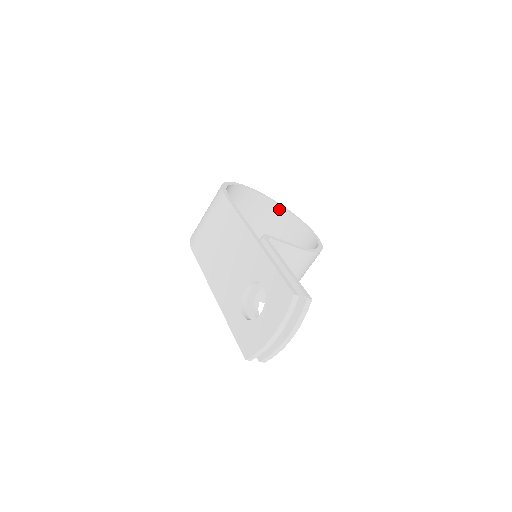
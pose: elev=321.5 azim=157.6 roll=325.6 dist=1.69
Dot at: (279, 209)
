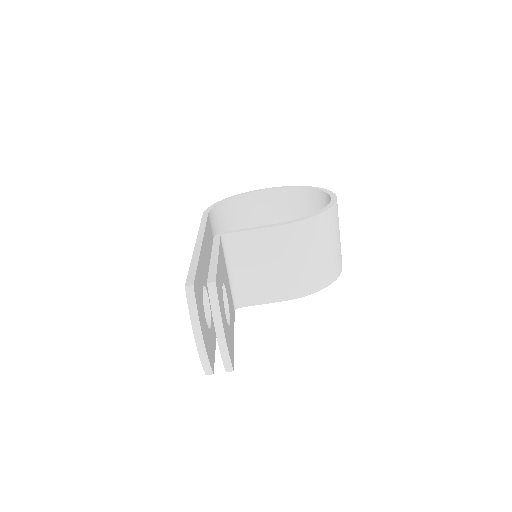
Dot at: (302, 192)
